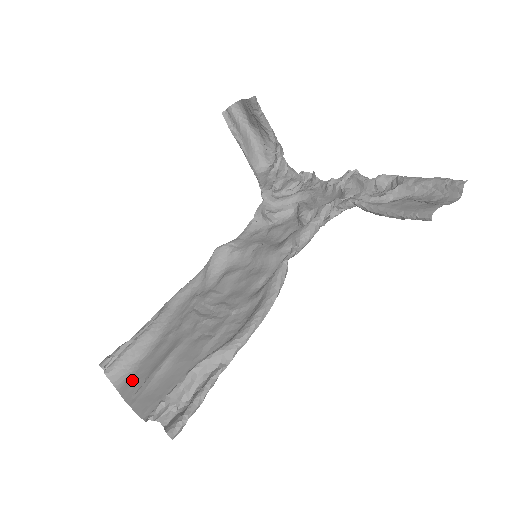
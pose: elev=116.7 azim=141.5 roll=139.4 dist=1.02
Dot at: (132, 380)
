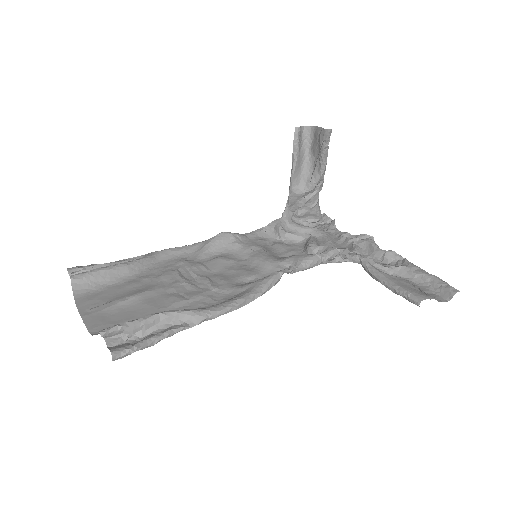
Dot at: (93, 297)
